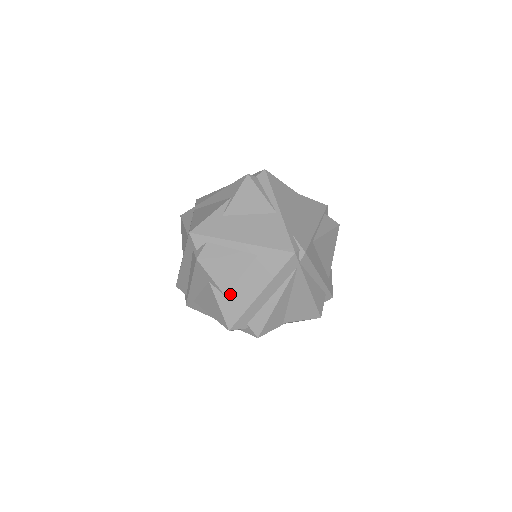
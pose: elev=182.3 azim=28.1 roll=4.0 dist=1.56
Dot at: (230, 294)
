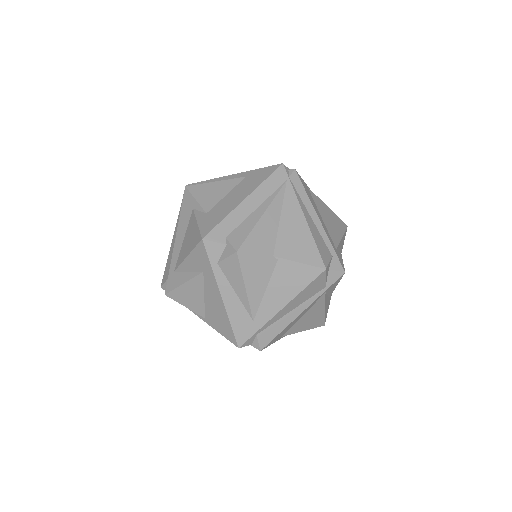
Dot at: (212, 210)
